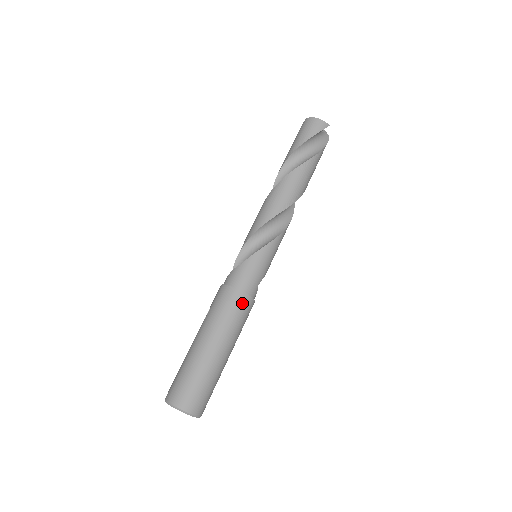
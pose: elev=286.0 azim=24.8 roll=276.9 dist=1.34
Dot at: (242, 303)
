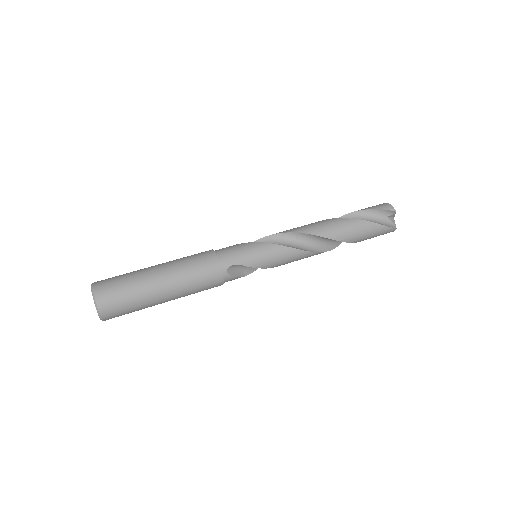
Dot at: (208, 261)
